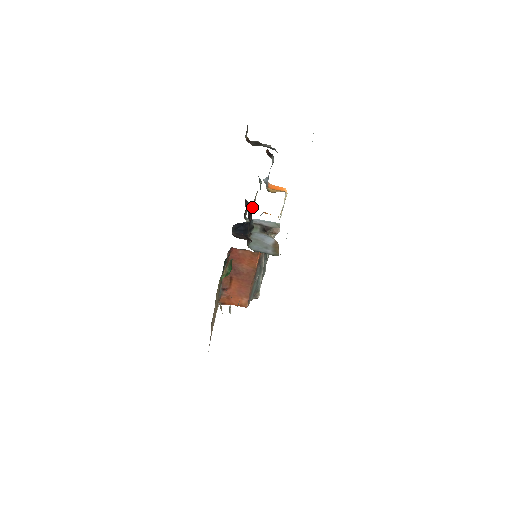
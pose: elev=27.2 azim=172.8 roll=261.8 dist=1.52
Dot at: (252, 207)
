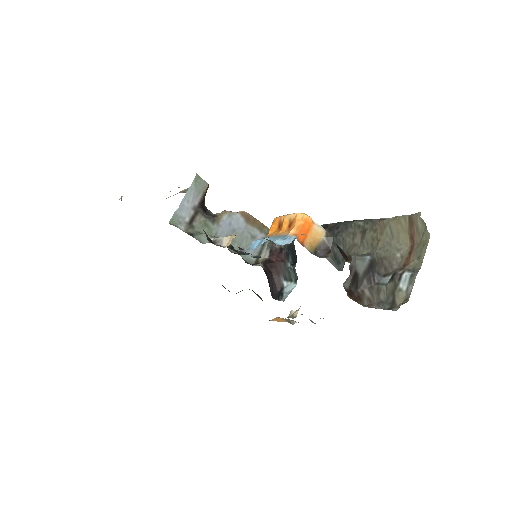
Dot at: occluded
